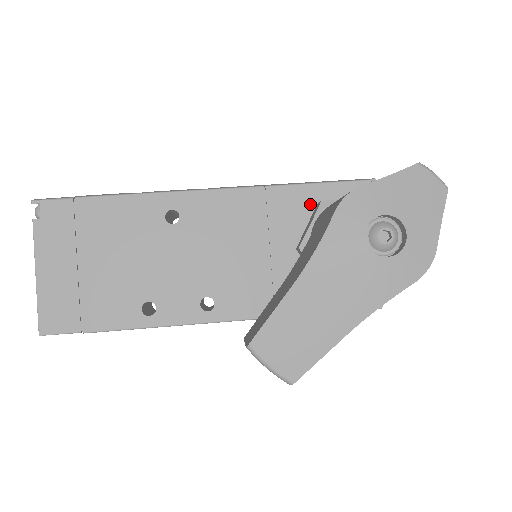
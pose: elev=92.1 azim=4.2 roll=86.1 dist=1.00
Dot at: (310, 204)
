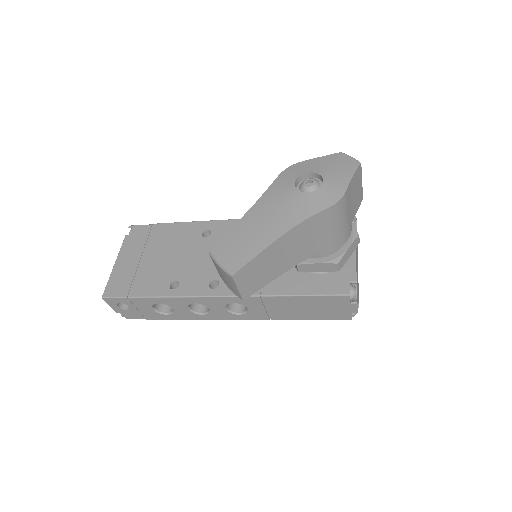
Dot at: occluded
